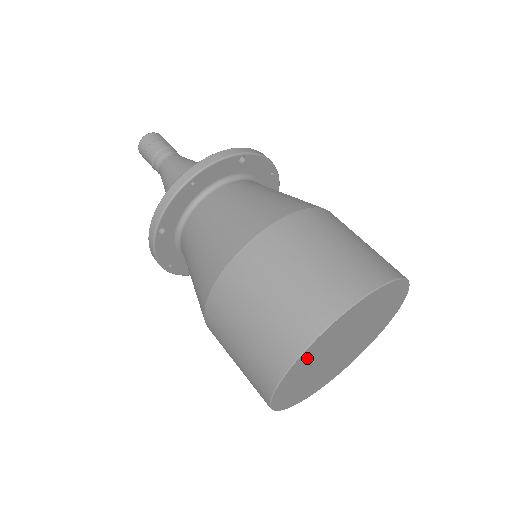
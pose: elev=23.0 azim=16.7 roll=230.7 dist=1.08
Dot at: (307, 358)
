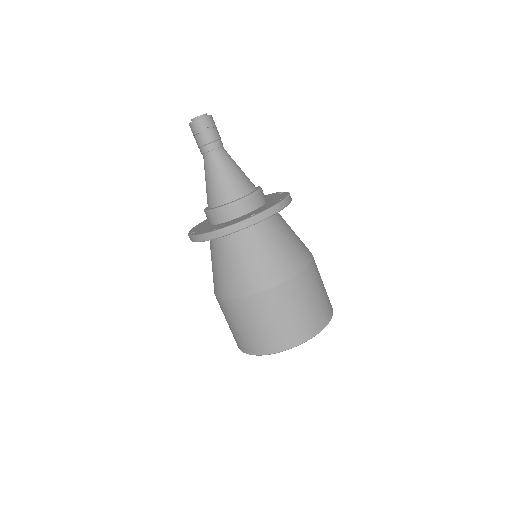
Dot at: occluded
